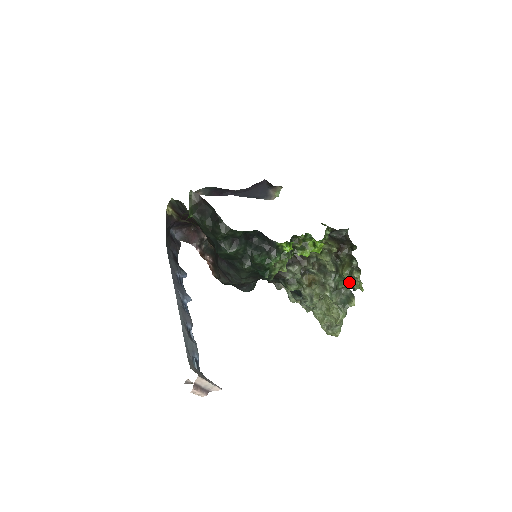
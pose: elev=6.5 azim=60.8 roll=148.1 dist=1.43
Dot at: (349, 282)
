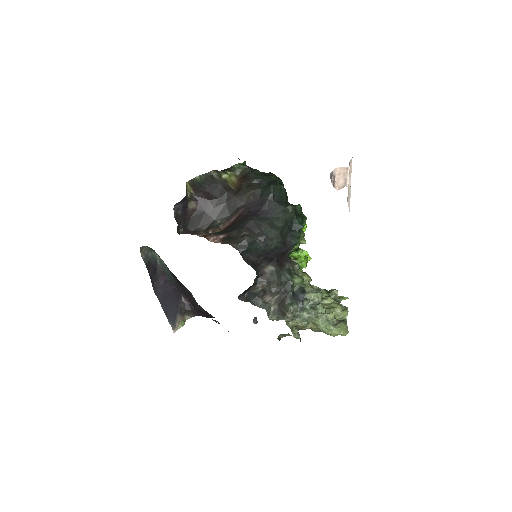
Dot at: occluded
